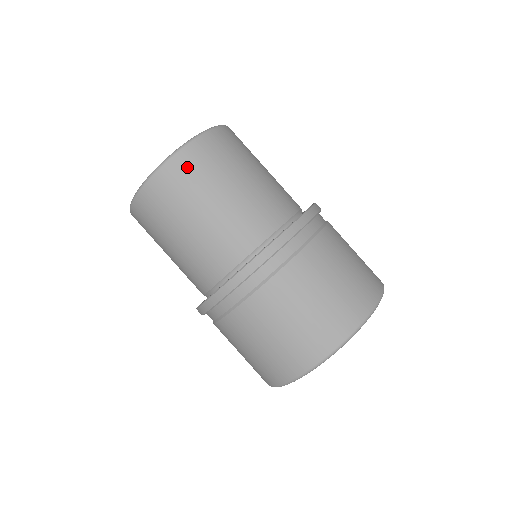
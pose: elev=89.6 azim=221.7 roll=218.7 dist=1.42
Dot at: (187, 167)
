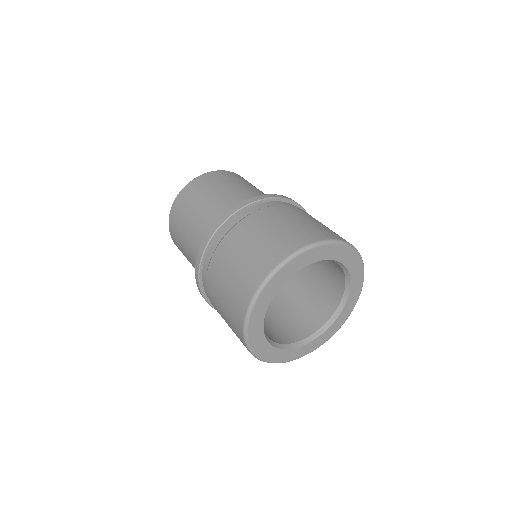
Dot at: (214, 177)
